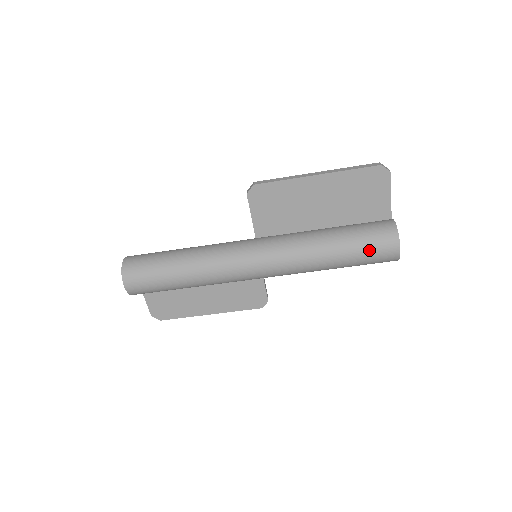
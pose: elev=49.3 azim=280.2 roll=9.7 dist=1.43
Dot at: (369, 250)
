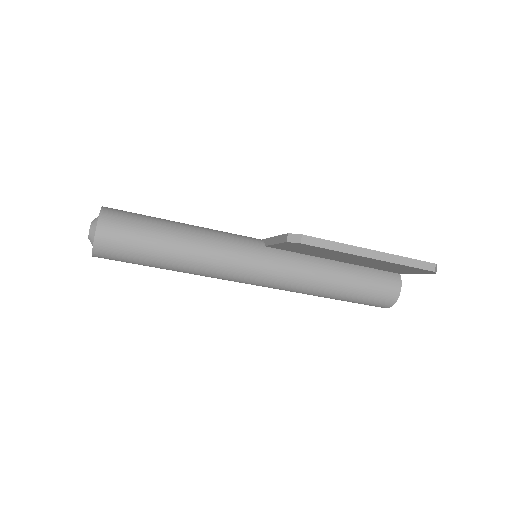
Dot at: (362, 303)
